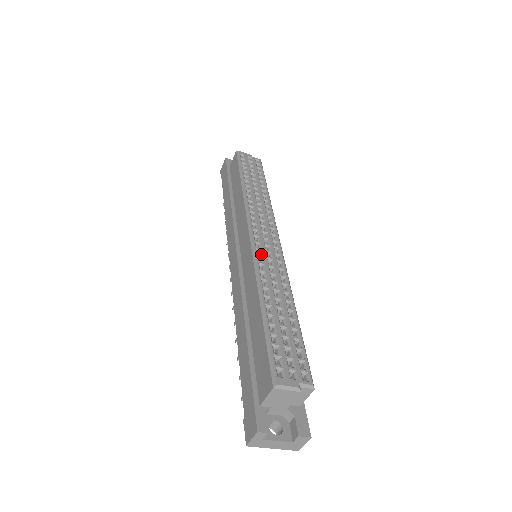
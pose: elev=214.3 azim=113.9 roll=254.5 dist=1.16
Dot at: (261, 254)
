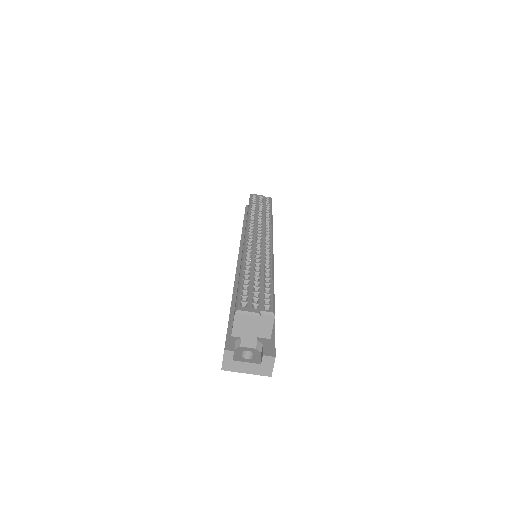
Dot at: (251, 245)
